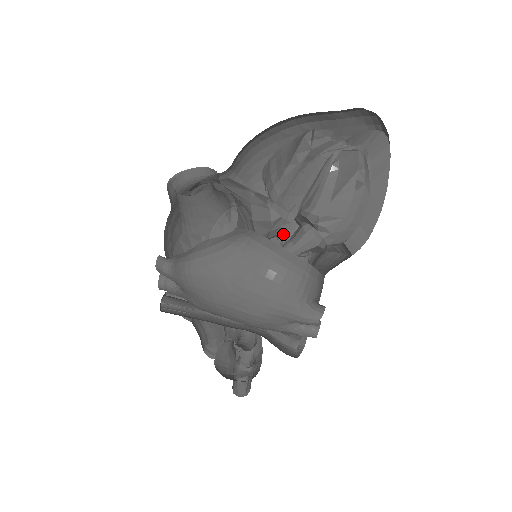
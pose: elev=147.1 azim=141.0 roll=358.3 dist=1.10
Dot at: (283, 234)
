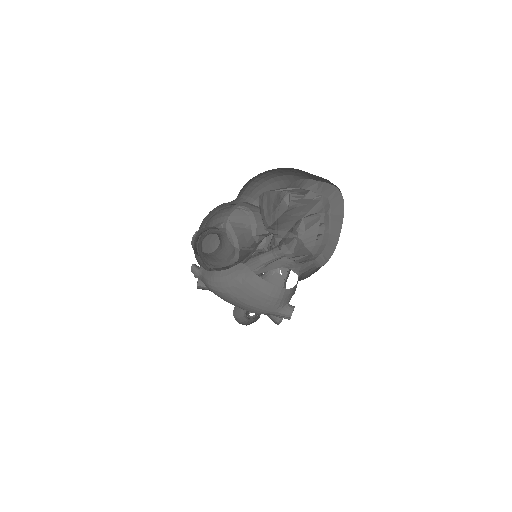
Dot at: (275, 239)
